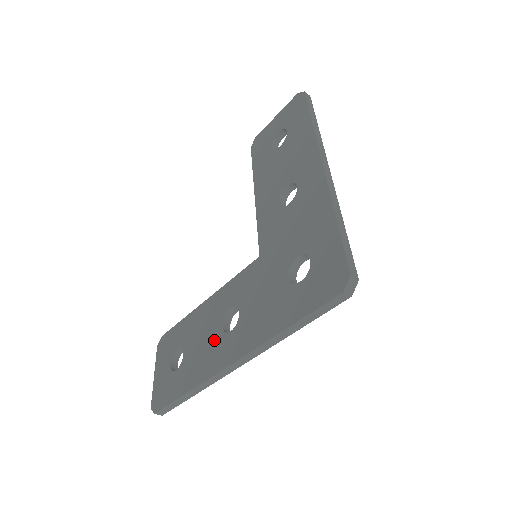
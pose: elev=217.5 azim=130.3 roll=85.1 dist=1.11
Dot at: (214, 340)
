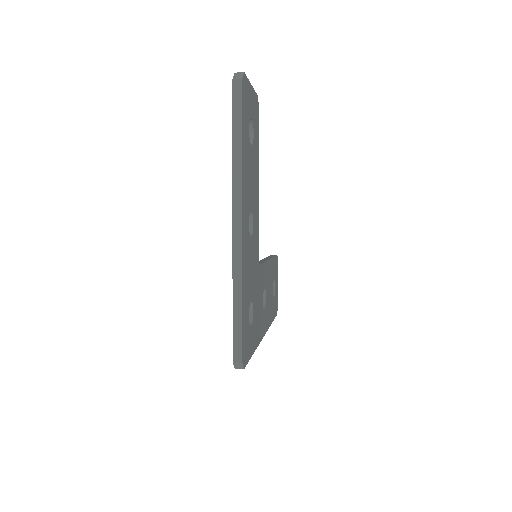
Dot at: occluded
